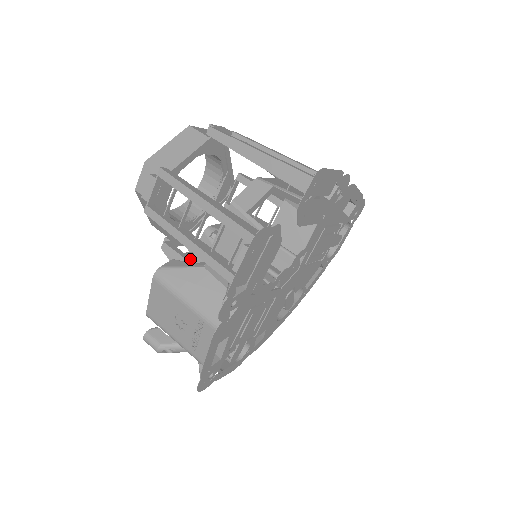
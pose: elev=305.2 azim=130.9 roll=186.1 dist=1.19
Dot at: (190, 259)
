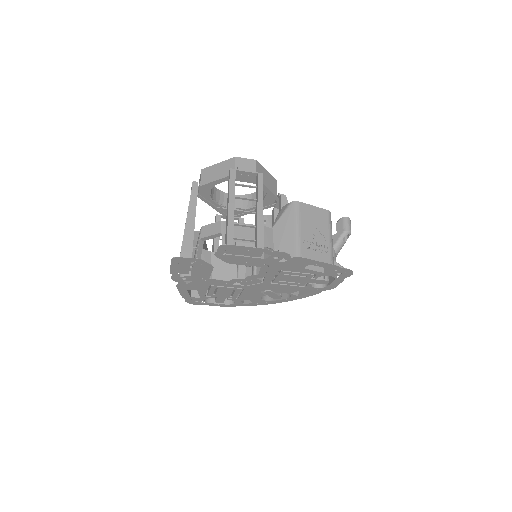
Dot at: occluded
